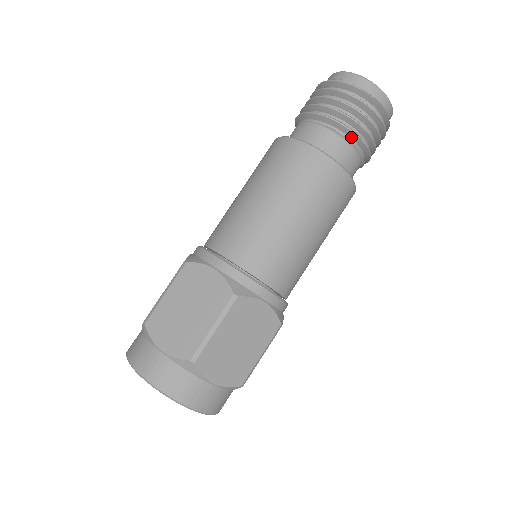
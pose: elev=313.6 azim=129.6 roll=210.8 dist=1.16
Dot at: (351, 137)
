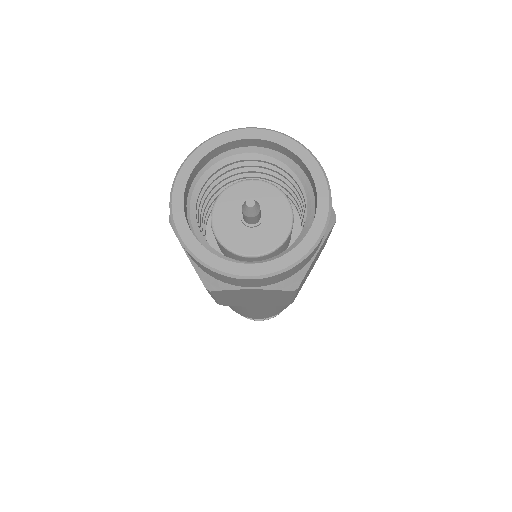
Dot at: occluded
